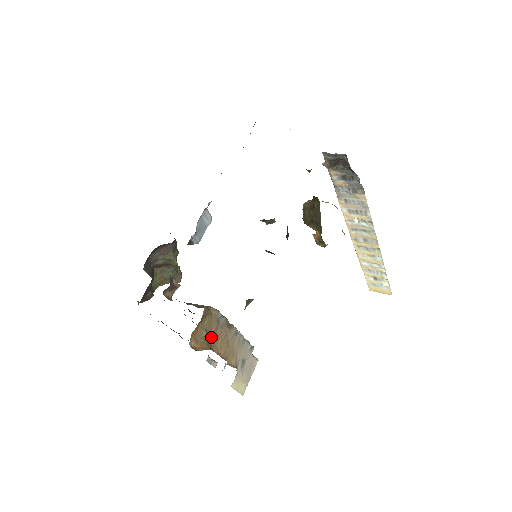
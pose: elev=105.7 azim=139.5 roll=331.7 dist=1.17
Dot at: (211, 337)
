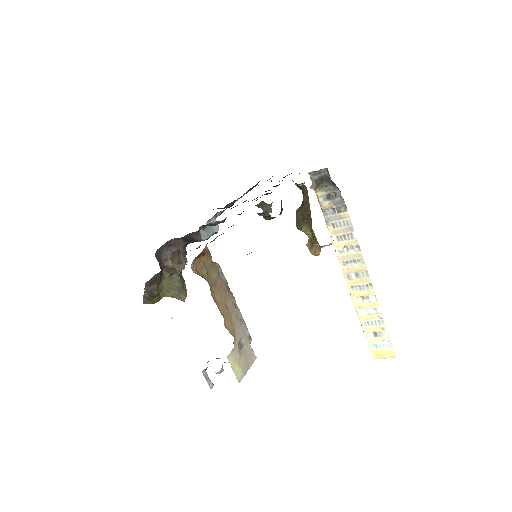
Dot at: (211, 282)
